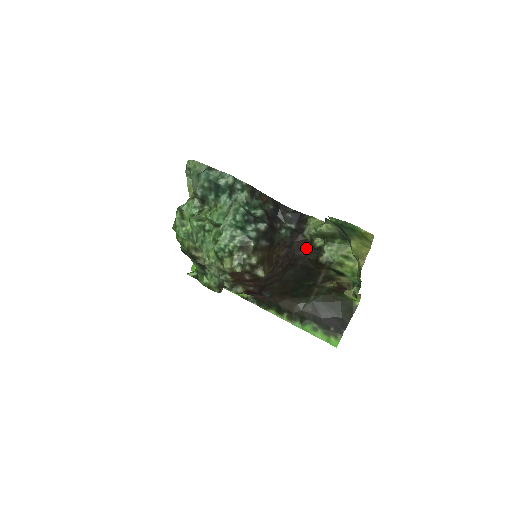
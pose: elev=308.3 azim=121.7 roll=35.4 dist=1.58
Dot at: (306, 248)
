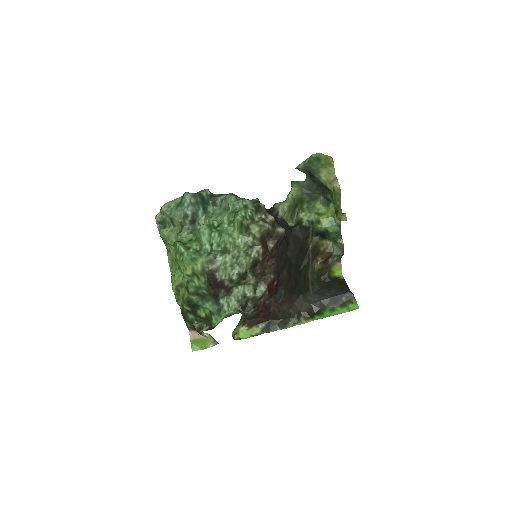
Dot at: (288, 227)
